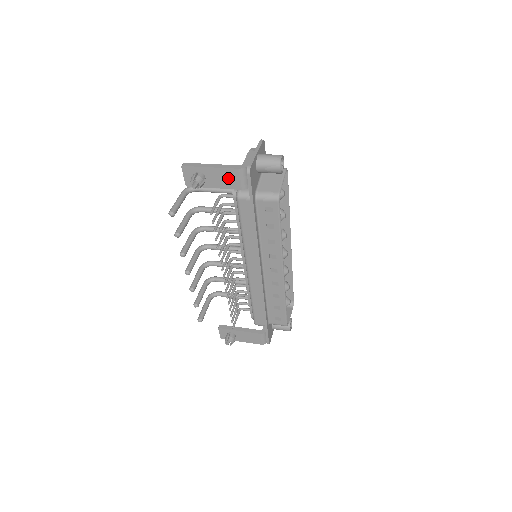
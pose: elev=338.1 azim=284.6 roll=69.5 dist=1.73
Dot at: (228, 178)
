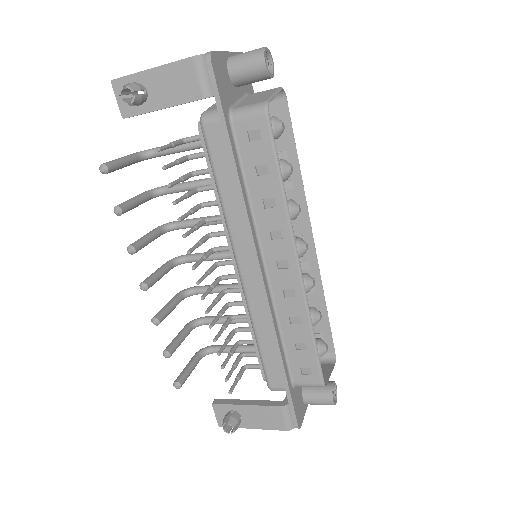
Dot at: (180, 81)
